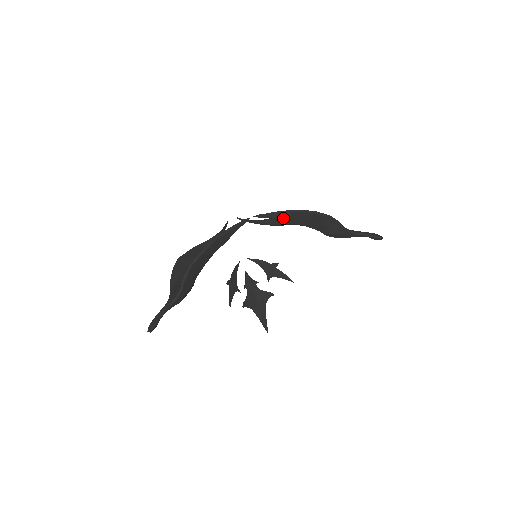
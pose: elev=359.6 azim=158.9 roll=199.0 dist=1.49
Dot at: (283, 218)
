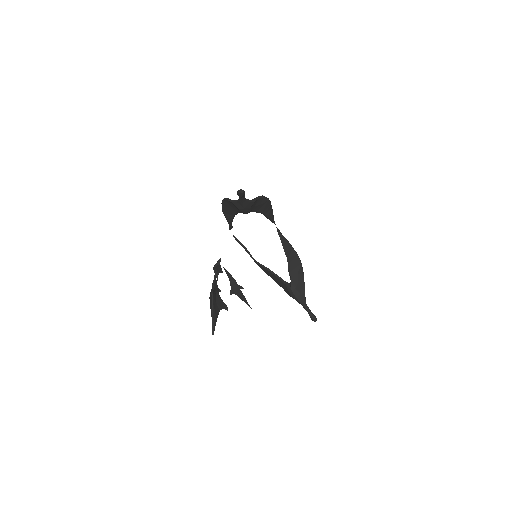
Dot at: (286, 247)
